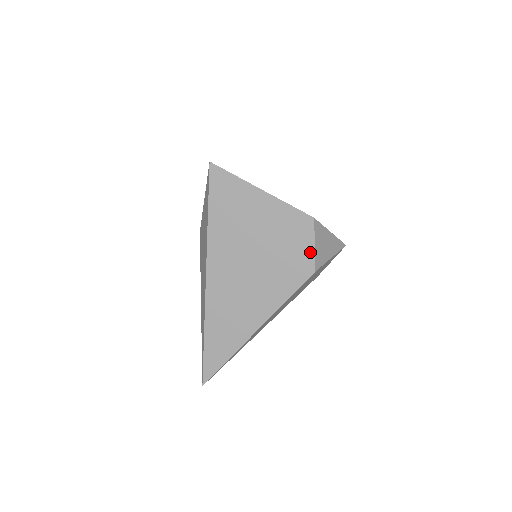
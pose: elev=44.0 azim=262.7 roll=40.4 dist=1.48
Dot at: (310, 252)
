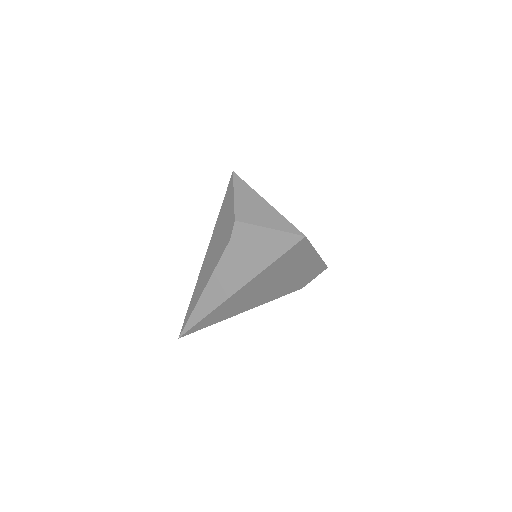
Dot at: (309, 281)
